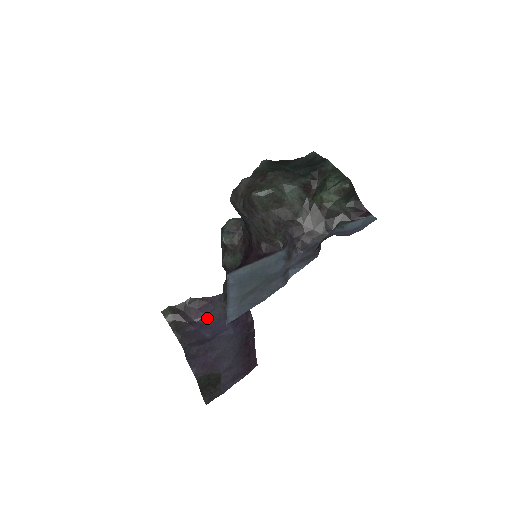
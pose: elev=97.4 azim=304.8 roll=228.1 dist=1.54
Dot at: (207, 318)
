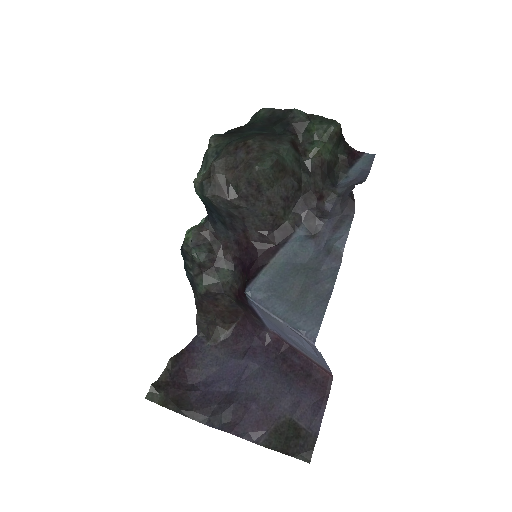
Dot at: (205, 371)
